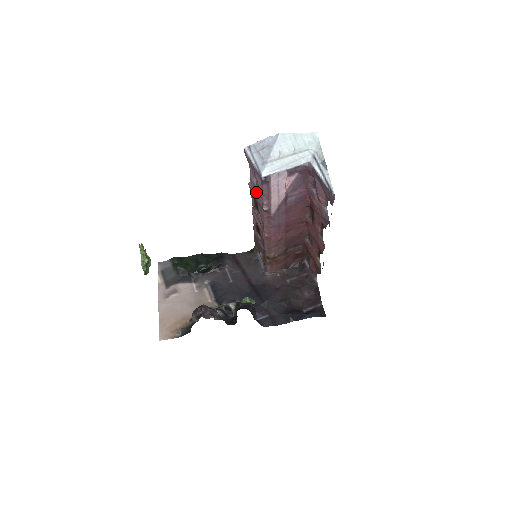
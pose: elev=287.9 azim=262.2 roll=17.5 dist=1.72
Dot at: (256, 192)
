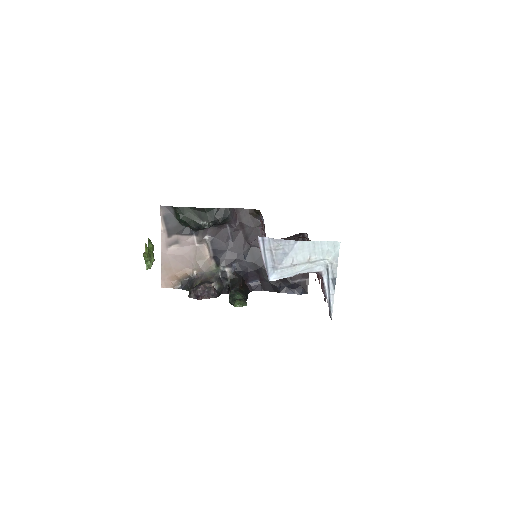
Dot at: occluded
